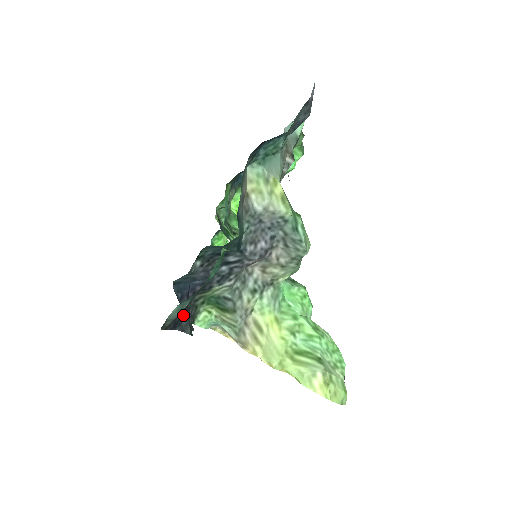
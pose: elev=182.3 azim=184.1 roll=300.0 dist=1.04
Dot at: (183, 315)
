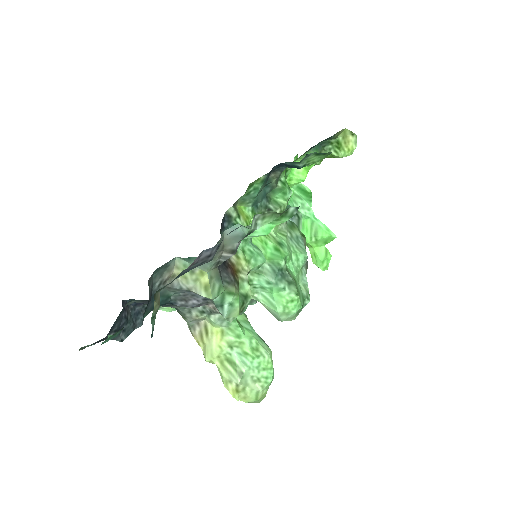
Dot at: occluded
